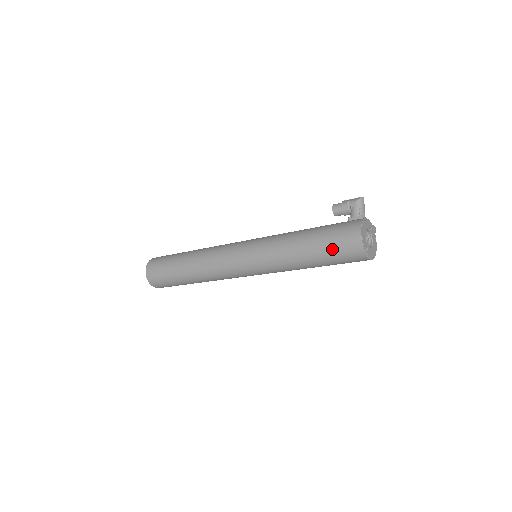
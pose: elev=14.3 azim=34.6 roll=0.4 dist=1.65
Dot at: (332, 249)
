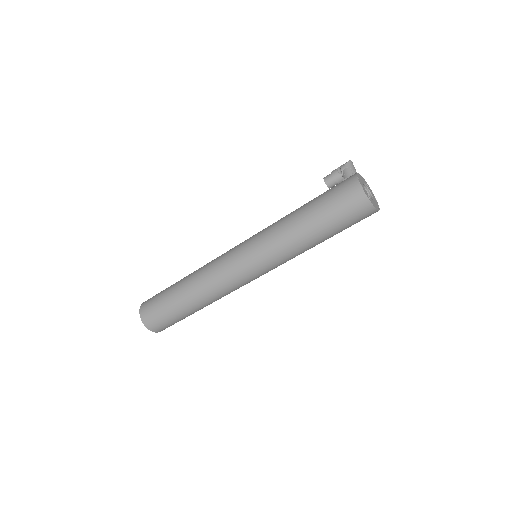
Dot at: (333, 207)
